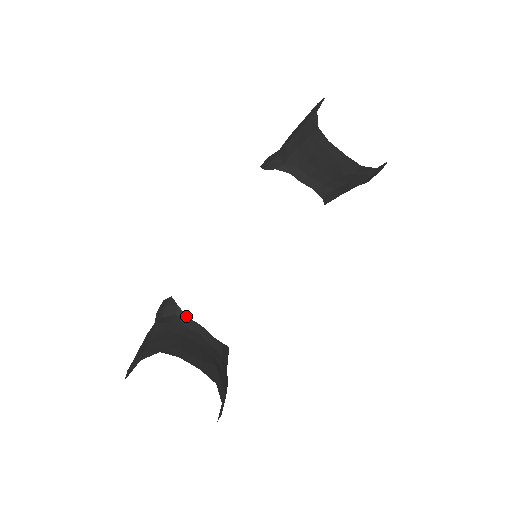
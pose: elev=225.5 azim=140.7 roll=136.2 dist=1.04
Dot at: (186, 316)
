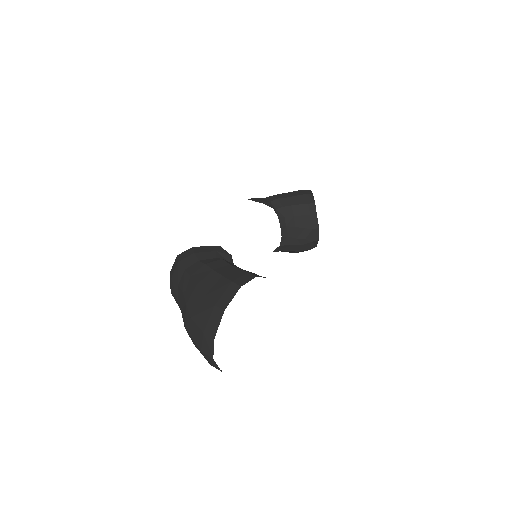
Dot at: occluded
